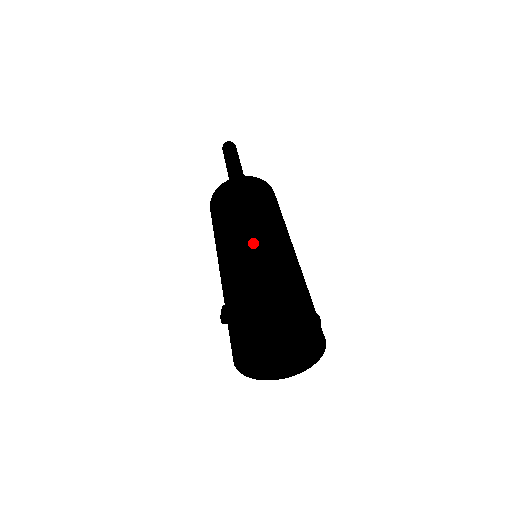
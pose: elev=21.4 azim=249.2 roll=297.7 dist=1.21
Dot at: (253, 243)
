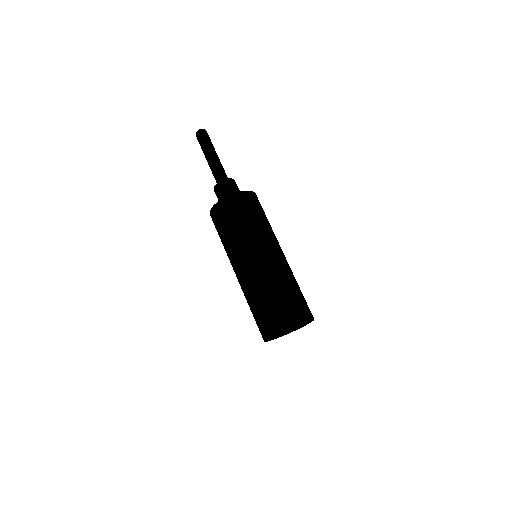
Dot at: (271, 260)
